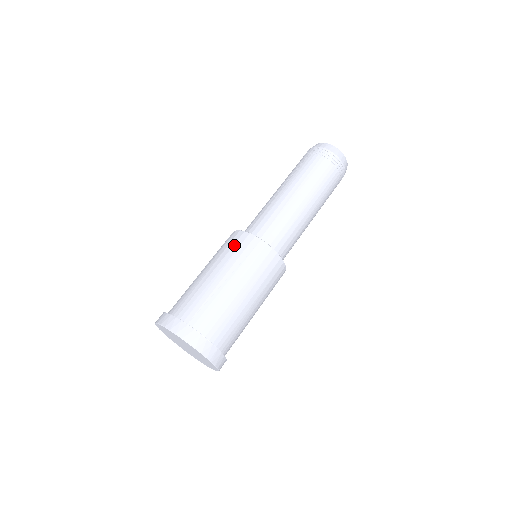
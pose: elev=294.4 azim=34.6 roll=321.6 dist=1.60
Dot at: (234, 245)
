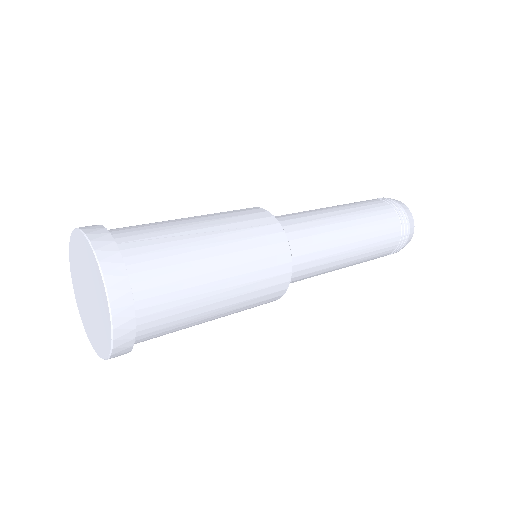
Dot at: (240, 211)
